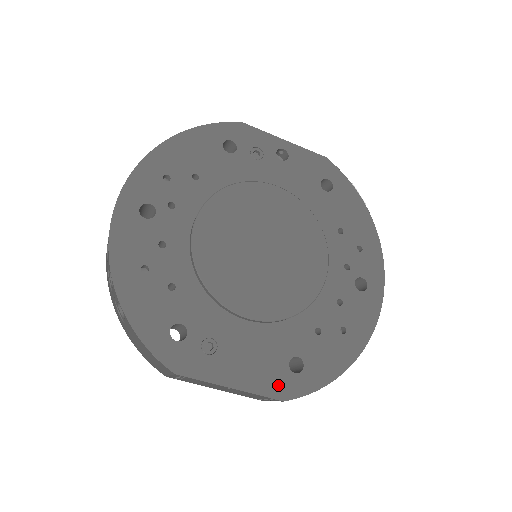
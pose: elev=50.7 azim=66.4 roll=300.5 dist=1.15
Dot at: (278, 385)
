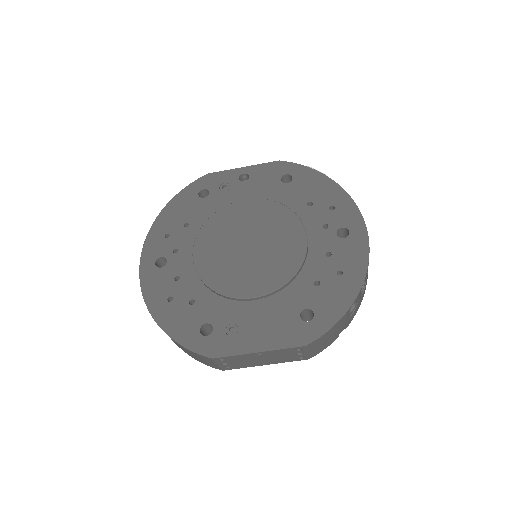
Dot at: (296, 336)
